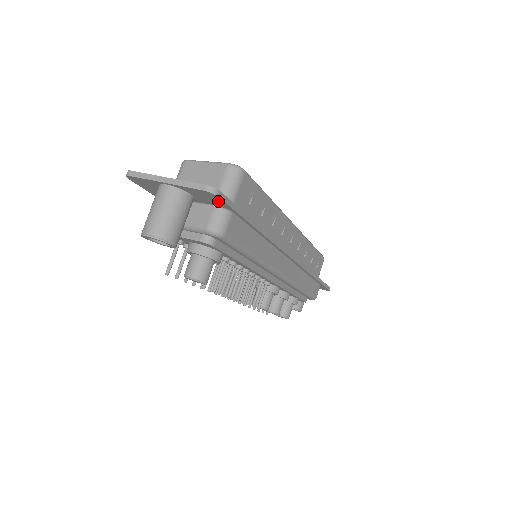
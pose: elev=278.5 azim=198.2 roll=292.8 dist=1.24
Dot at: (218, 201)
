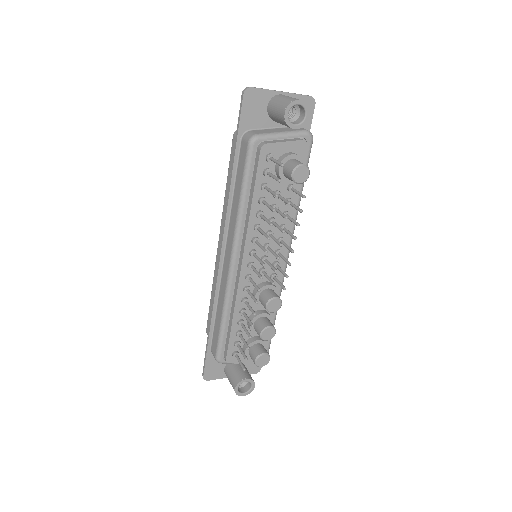
Dot at: occluded
